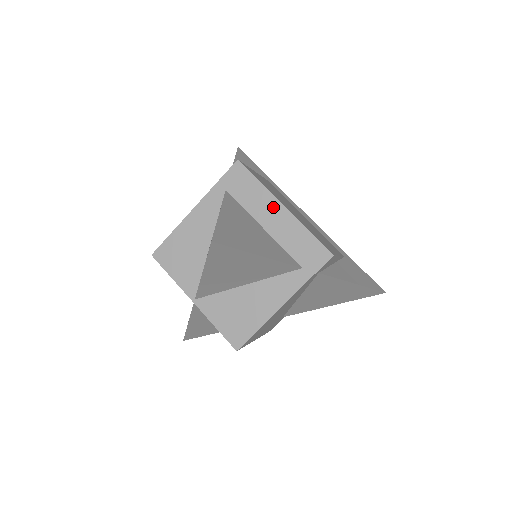
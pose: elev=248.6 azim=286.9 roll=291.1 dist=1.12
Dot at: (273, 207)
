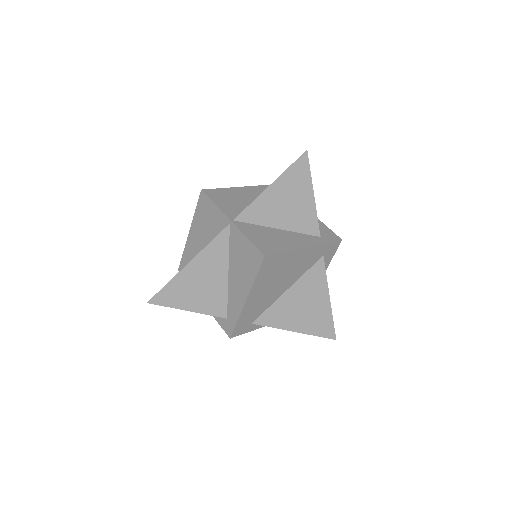
Dot at: occluded
